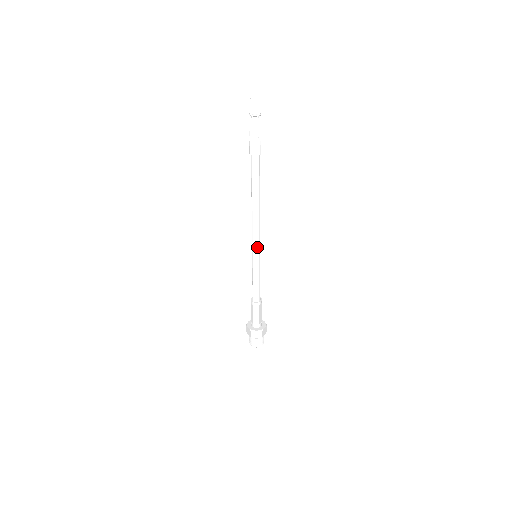
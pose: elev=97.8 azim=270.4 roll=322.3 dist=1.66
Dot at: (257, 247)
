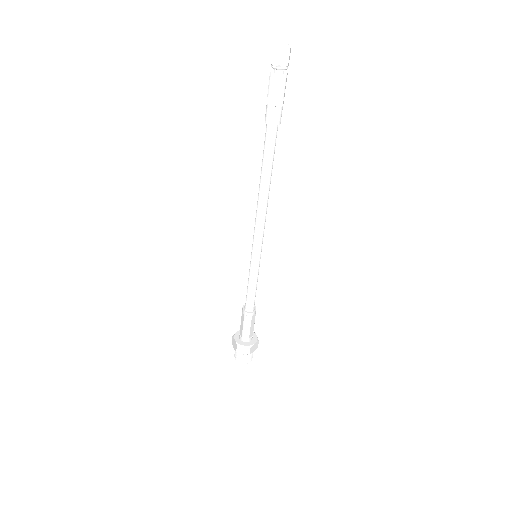
Dot at: (258, 245)
